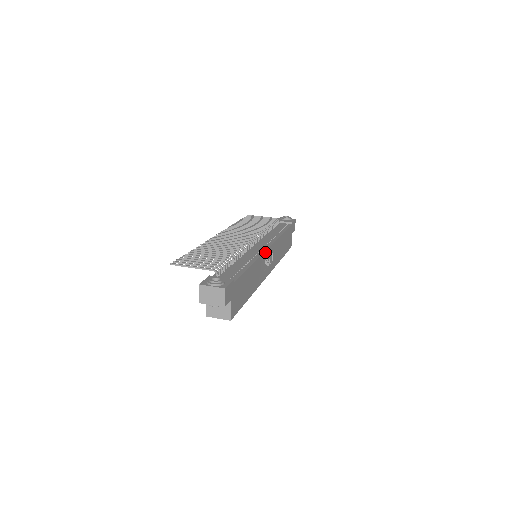
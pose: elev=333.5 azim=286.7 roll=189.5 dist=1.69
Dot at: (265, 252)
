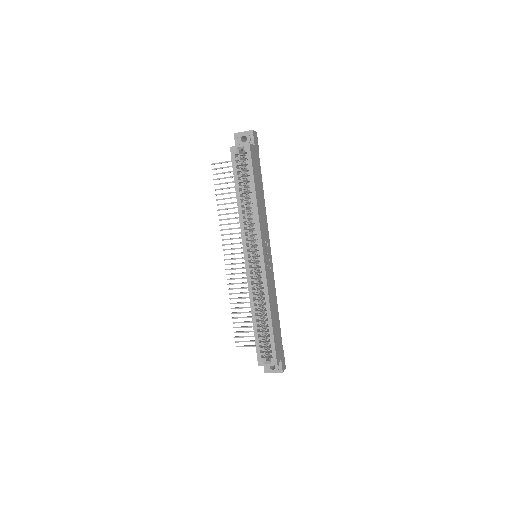
Dot at: (269, 239)
